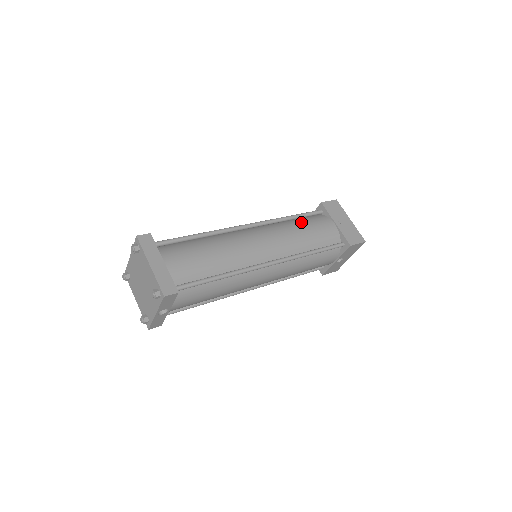
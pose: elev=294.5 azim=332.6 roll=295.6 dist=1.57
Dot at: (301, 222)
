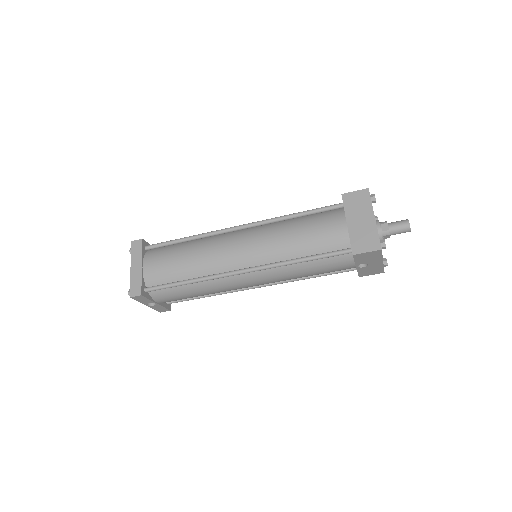
Dot at: (302, 222)
